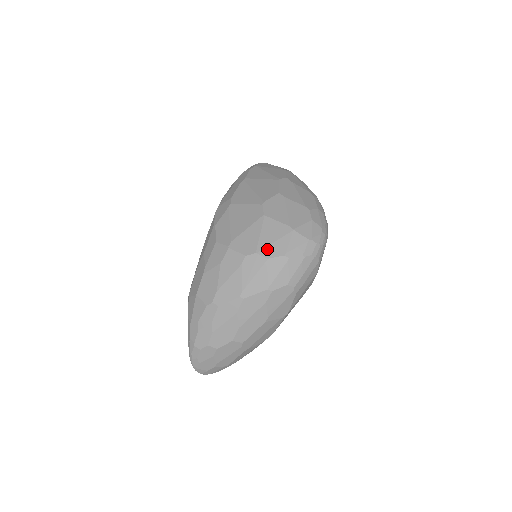
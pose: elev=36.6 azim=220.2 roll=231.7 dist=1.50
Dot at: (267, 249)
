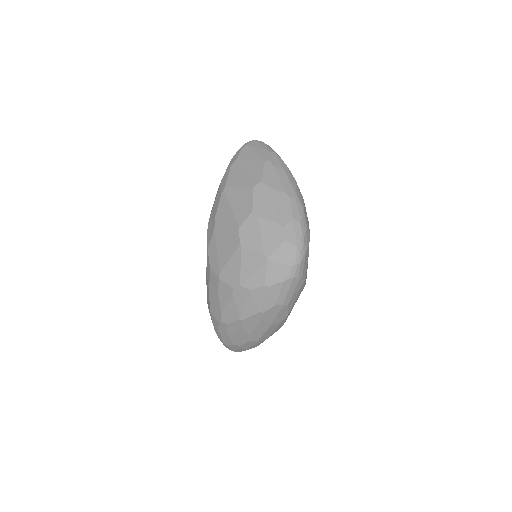
Dot at: (248, 281)
